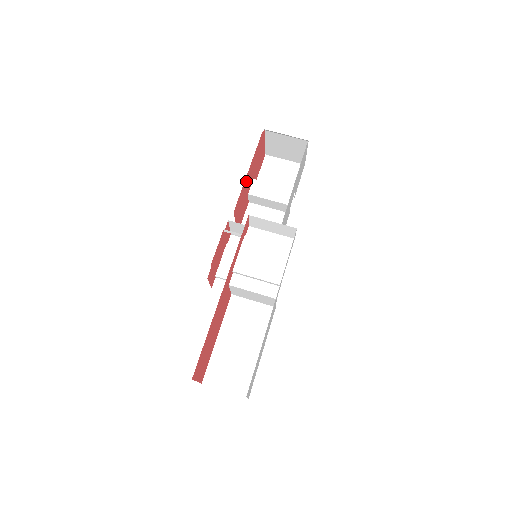
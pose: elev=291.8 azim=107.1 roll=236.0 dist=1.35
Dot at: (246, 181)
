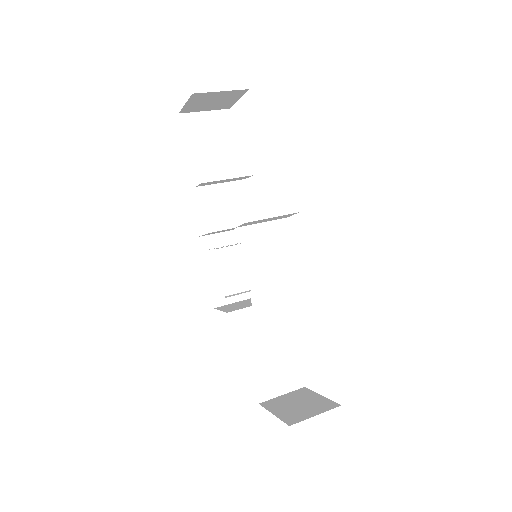
Dot at: occluded
